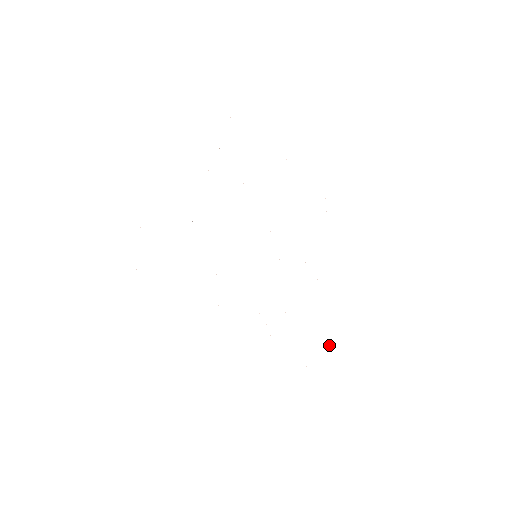
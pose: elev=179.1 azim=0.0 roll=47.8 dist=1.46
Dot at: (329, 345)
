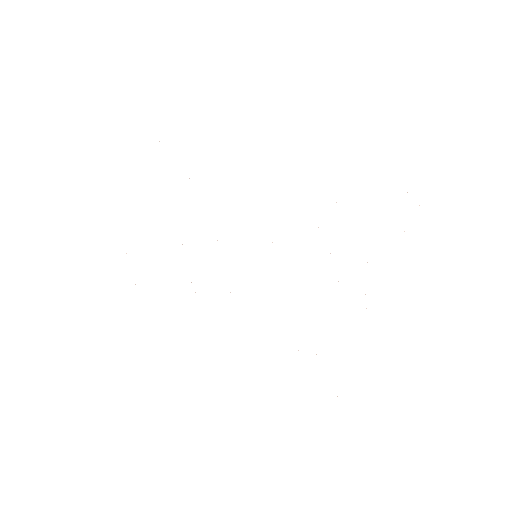
Dot at: occluded
